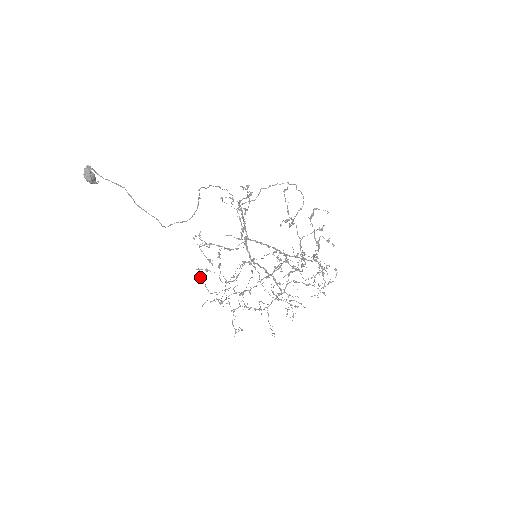
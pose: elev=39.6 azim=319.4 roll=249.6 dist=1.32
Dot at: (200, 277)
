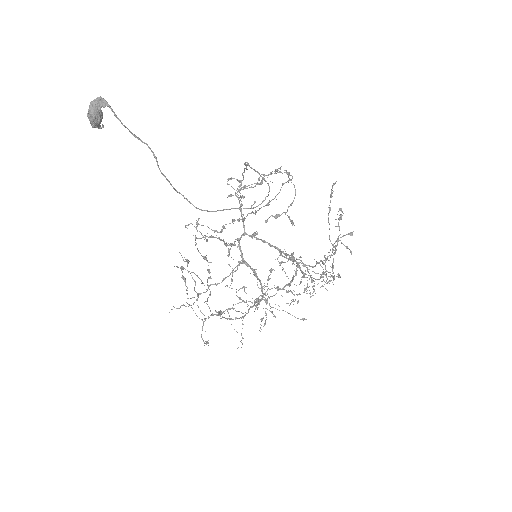
Dot at: (184, 277)
